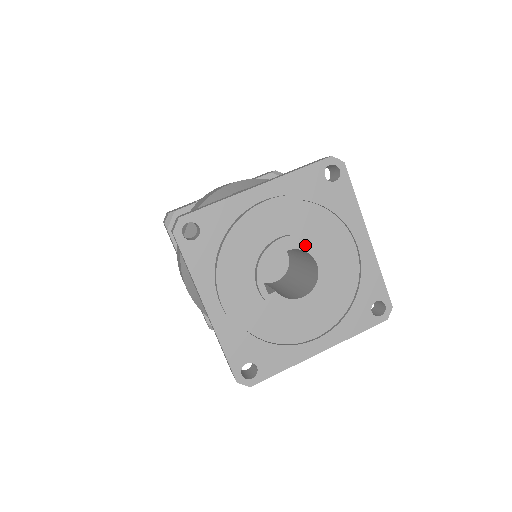
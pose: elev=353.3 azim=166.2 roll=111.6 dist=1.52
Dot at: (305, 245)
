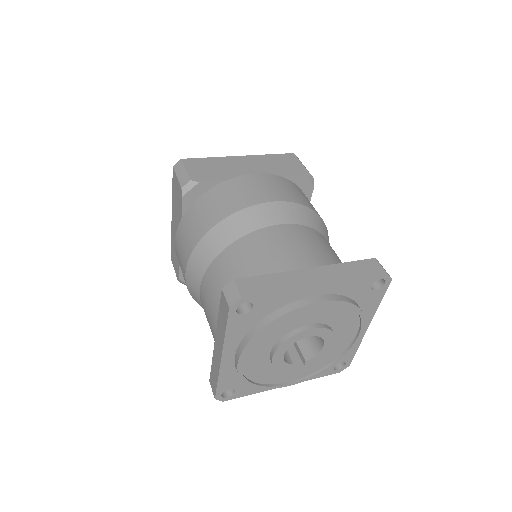
Dot at: (289, 343)
